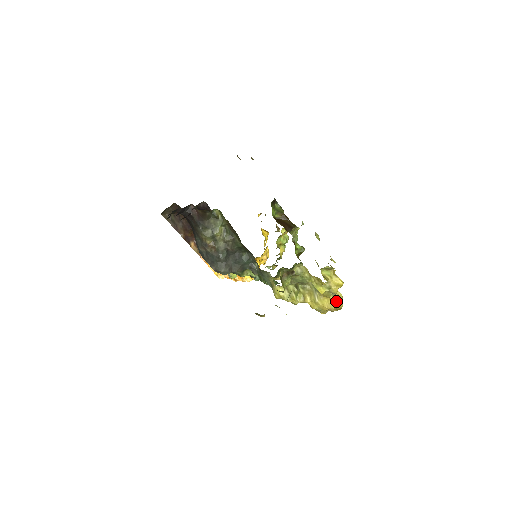
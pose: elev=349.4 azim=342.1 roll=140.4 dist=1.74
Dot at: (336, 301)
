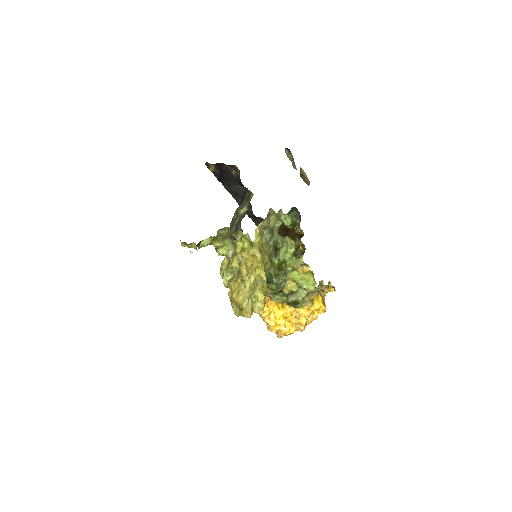
Dot at: (240, 289)
